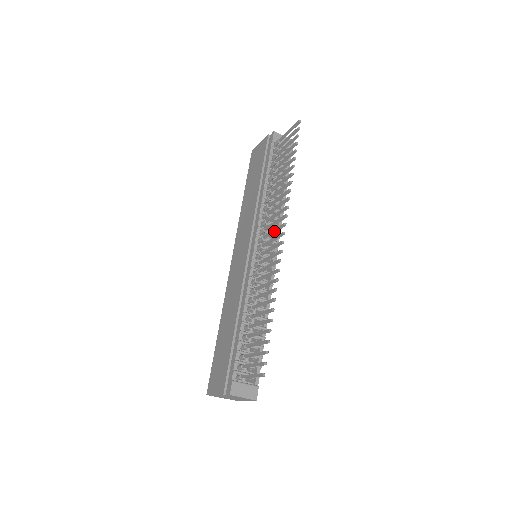
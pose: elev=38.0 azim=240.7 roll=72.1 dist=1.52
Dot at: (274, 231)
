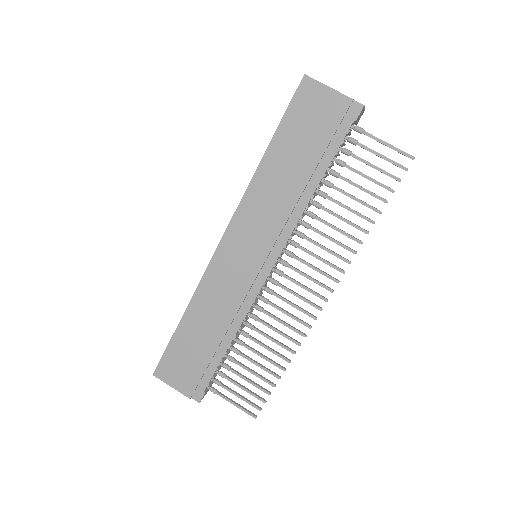
Dot at: (311, 280)
